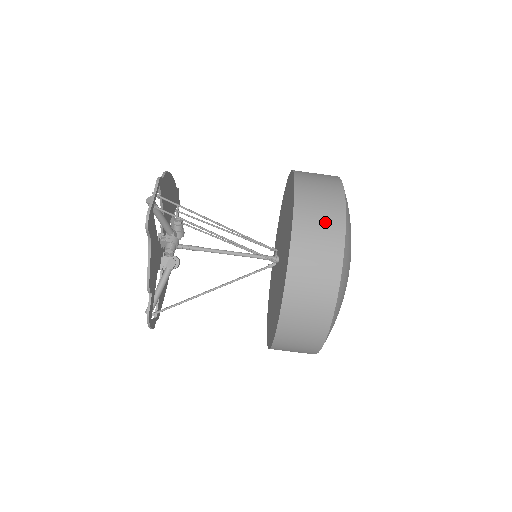
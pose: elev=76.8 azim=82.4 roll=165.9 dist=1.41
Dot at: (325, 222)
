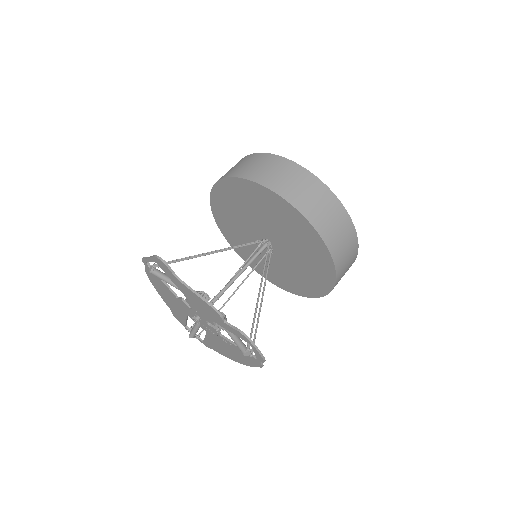
Dot at: (245, 162)
